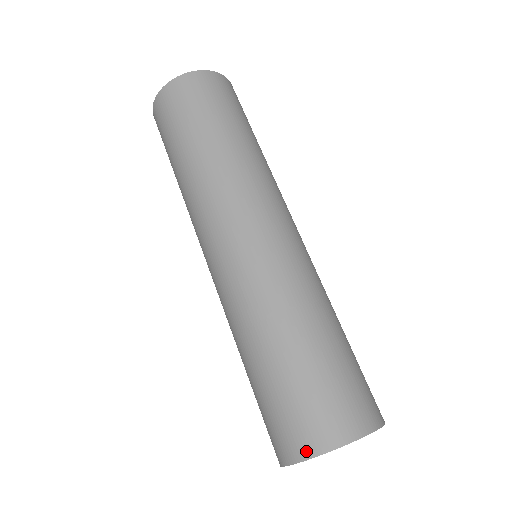
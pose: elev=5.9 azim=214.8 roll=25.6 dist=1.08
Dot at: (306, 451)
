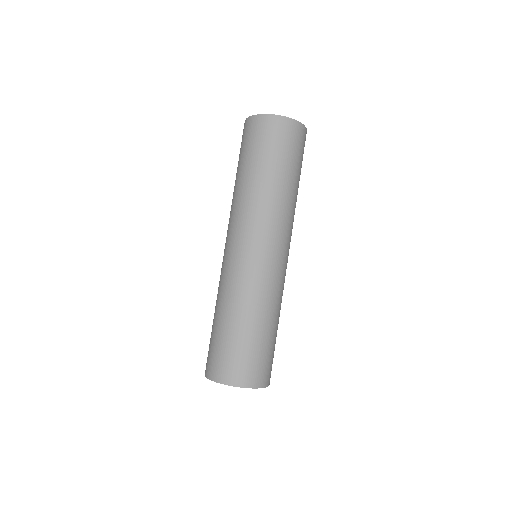
Dot at: (236, 382)
